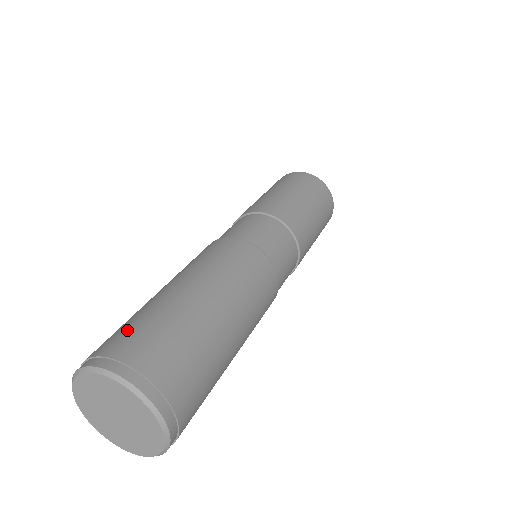
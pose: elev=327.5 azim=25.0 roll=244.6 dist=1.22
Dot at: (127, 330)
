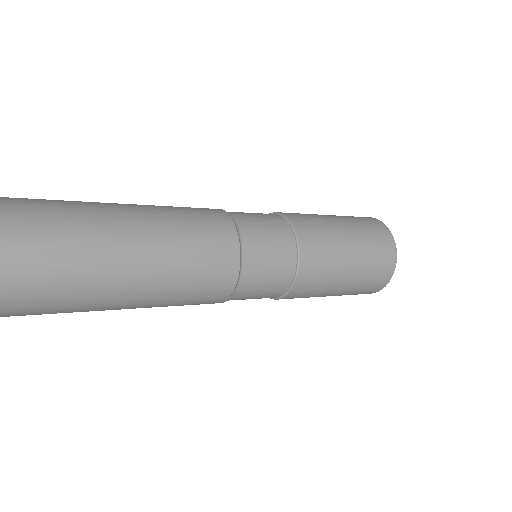
Dot at: (42, 199)
